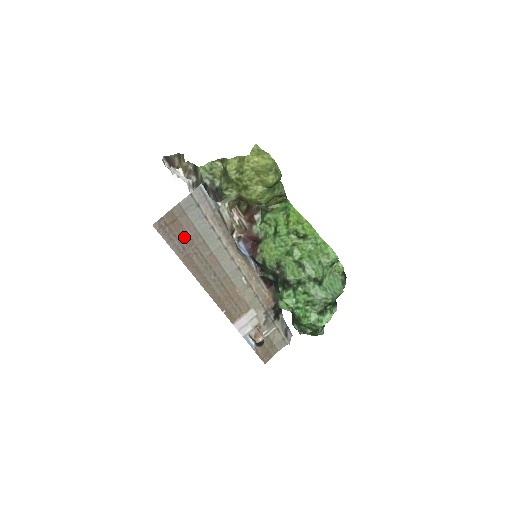
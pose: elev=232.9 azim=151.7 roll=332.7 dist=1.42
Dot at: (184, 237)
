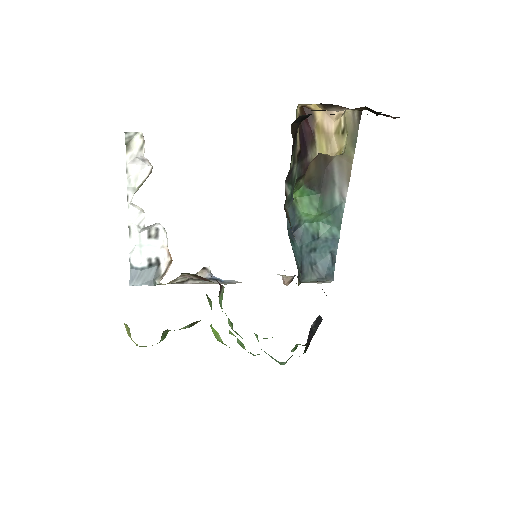
Dot at: occluded
